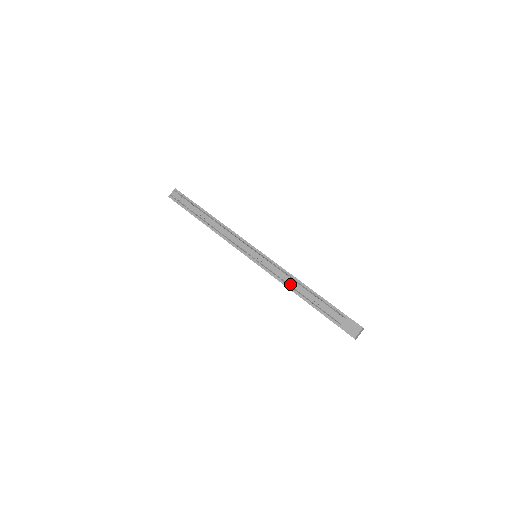
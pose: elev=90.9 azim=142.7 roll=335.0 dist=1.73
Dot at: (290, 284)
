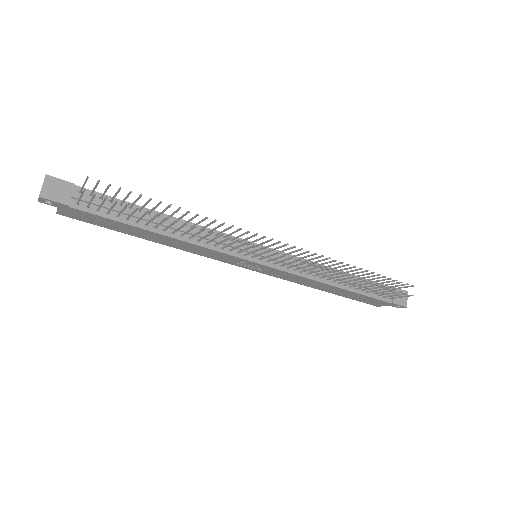
Dot at: (323, 276)
